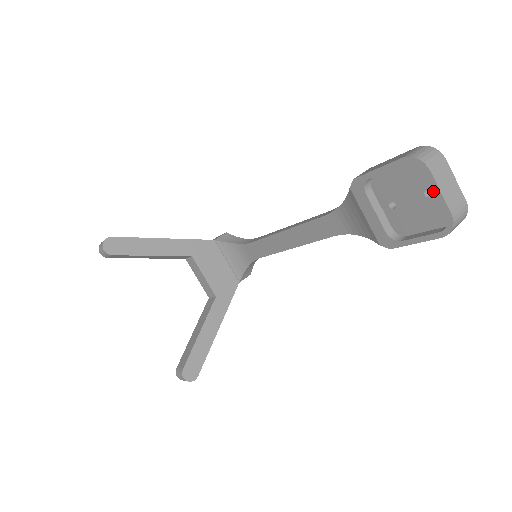
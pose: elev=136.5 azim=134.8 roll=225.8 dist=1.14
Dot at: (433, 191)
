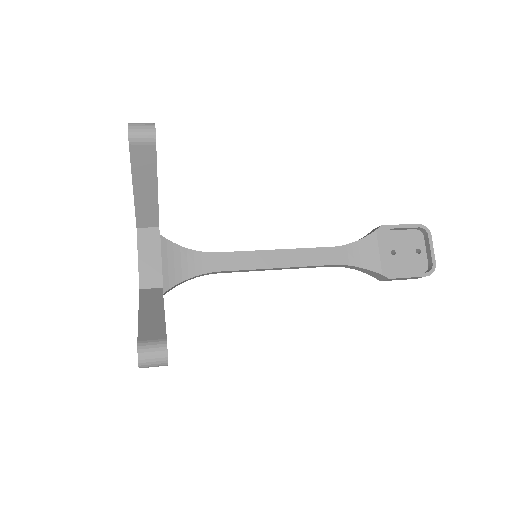
Dot at: (421, 251)
